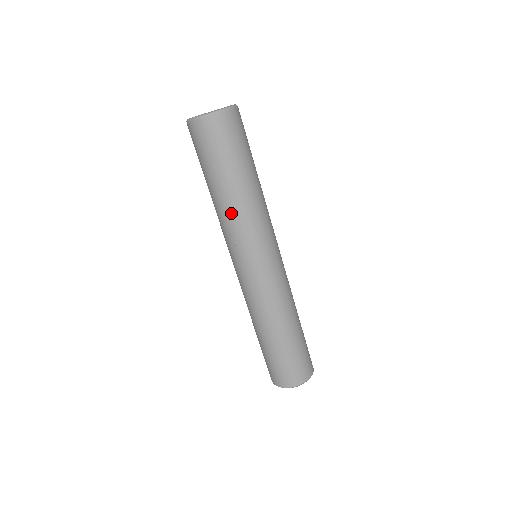
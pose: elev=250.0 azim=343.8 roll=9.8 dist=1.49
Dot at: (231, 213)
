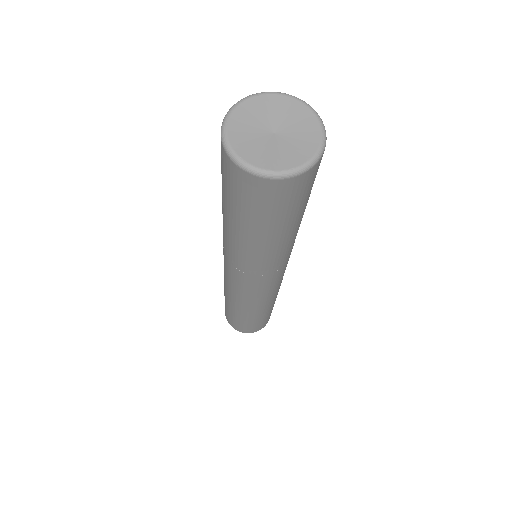
Dot at: (231, 243)
